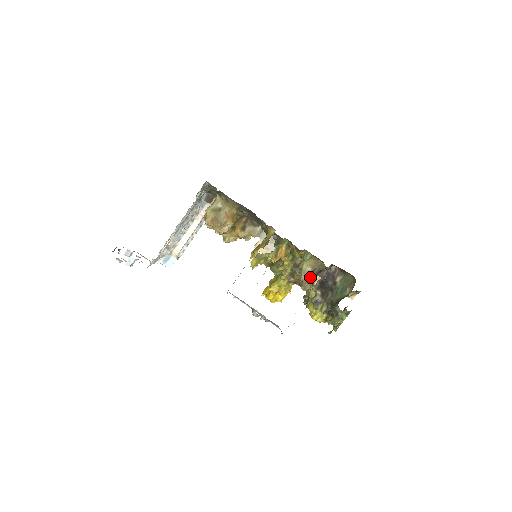
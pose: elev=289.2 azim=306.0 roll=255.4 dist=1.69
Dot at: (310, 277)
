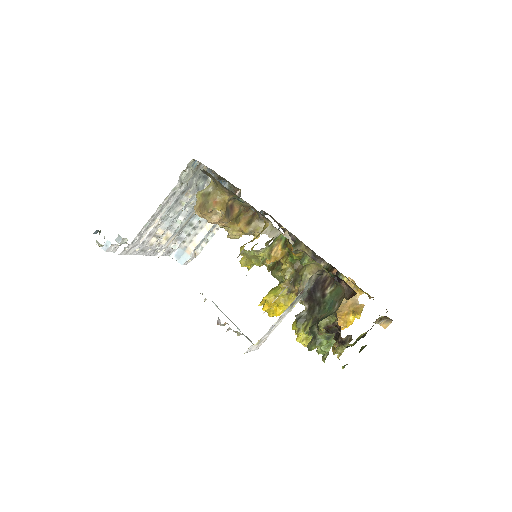
Dot at: occluded
